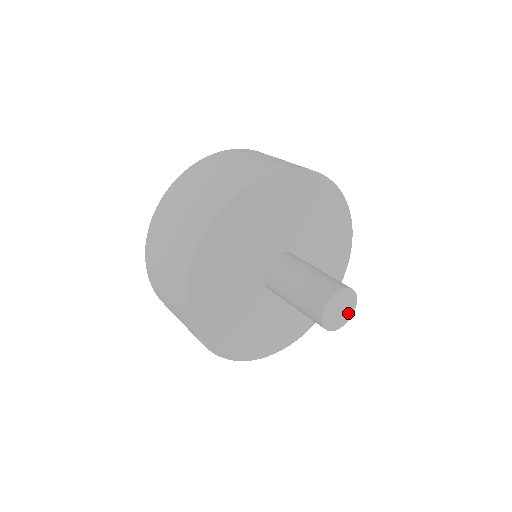
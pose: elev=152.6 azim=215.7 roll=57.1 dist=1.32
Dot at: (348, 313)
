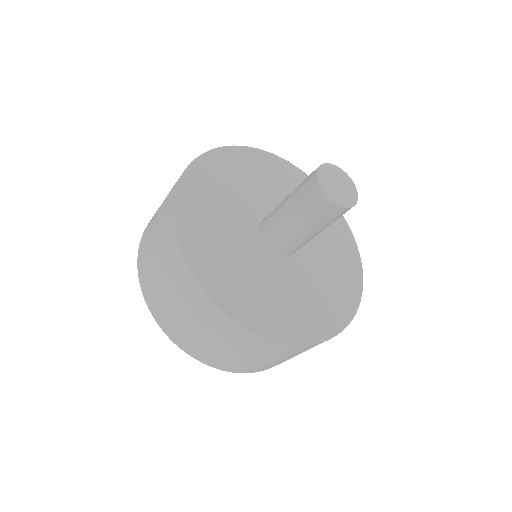
Dot at: (351, 193)
